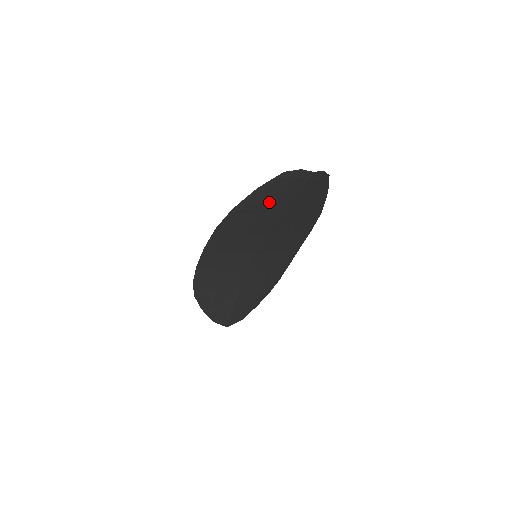
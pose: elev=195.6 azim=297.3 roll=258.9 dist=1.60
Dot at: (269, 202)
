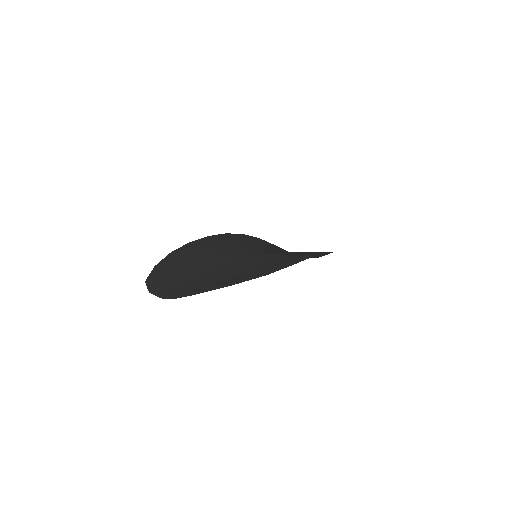
Dot at: occluded
